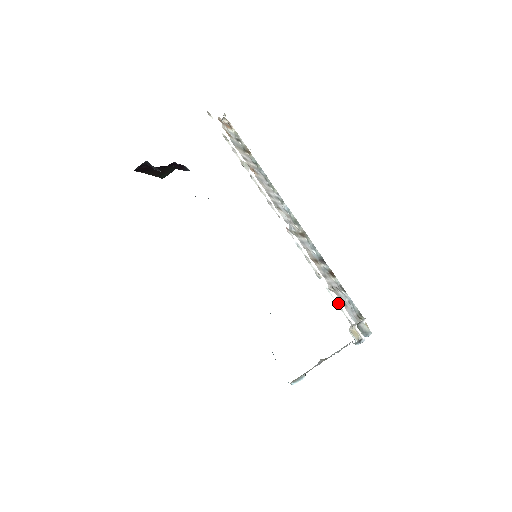
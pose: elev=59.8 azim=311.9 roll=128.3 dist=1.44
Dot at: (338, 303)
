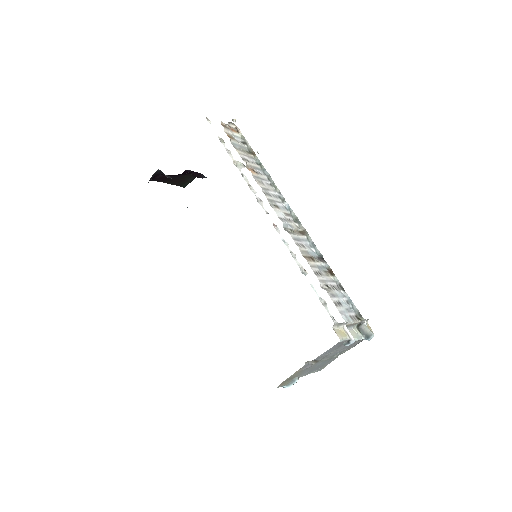
Dot at: (323, 300)
